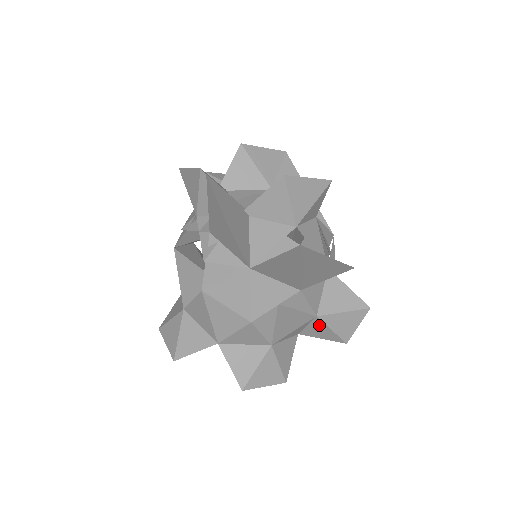
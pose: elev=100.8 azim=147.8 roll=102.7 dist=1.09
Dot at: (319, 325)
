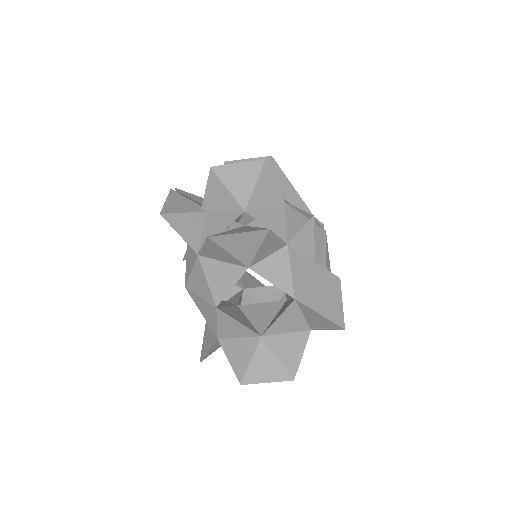
Dot at: (307, 311)
